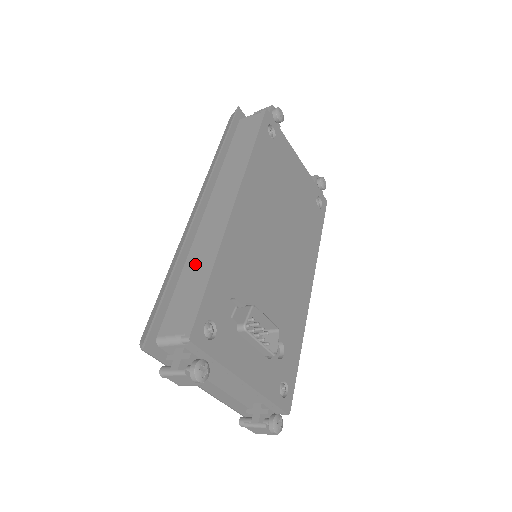
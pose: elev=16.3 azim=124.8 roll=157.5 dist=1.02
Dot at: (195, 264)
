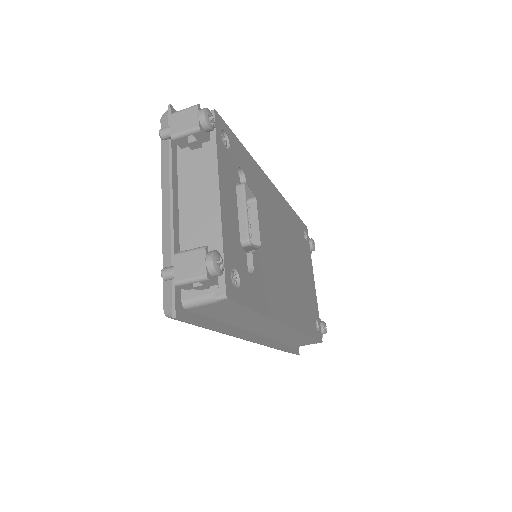
Dot at: occluded
